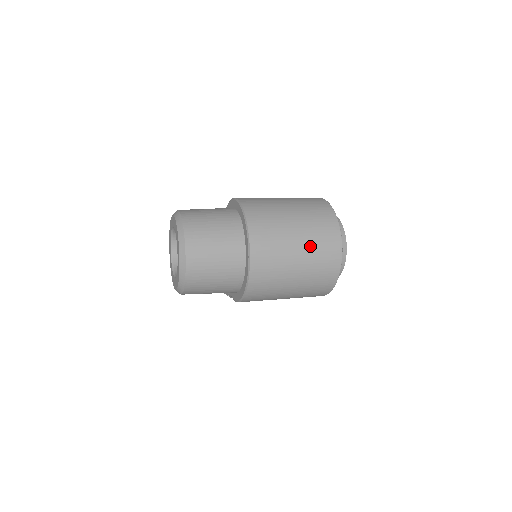
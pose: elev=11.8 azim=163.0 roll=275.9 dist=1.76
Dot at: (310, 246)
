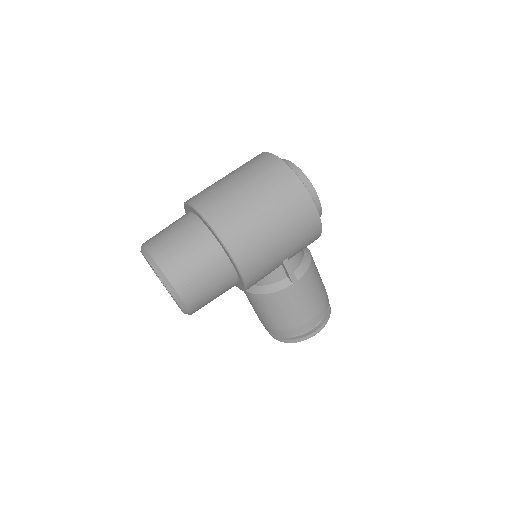
Dot at: (247, 174)
